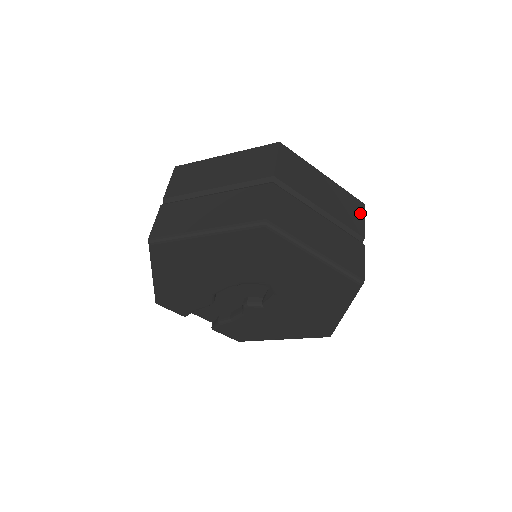
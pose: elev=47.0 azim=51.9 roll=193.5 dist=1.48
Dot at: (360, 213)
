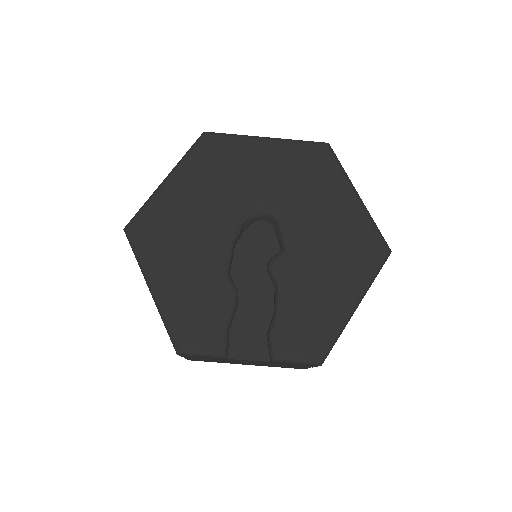
Dot at: occluded
